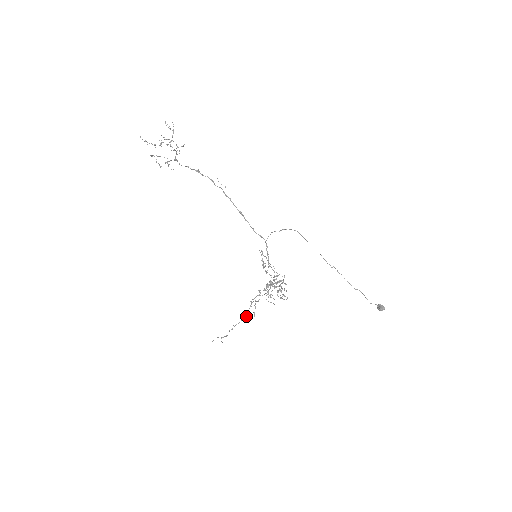
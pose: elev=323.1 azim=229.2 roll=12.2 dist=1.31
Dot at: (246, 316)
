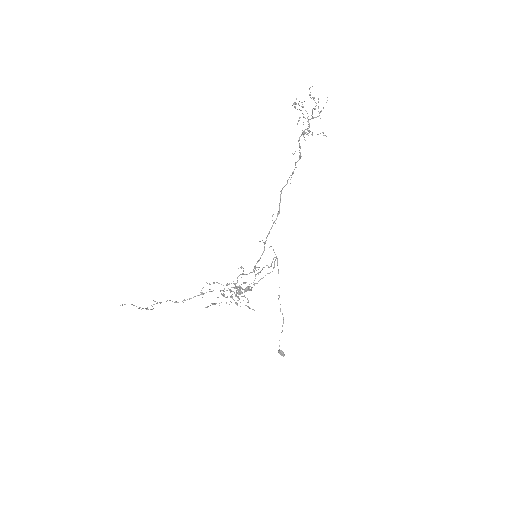
Dot at: (185, 300)
